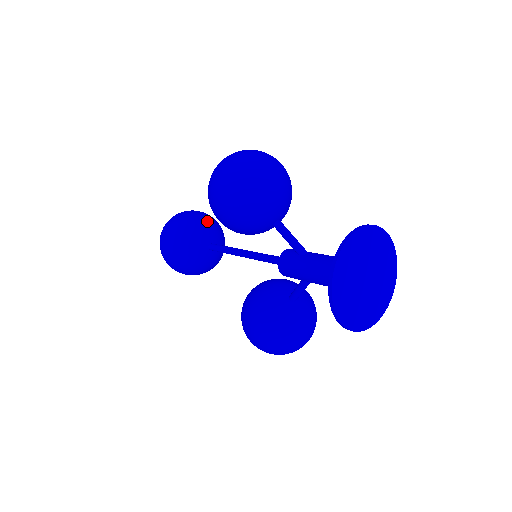
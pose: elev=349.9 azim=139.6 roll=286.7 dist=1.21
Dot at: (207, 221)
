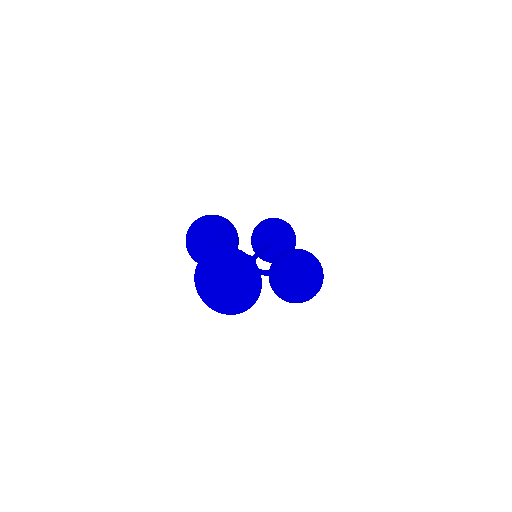
Dot at: (258, 232)
